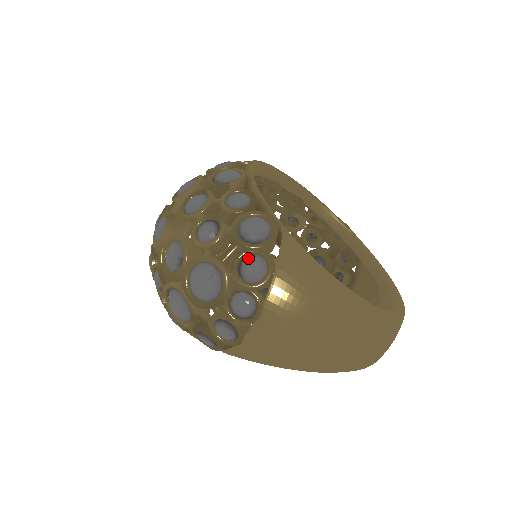
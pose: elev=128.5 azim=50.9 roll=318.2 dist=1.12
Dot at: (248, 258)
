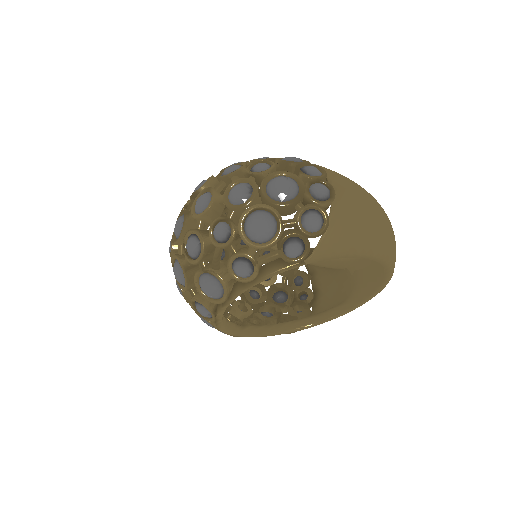
Dot at: (305, 166)
